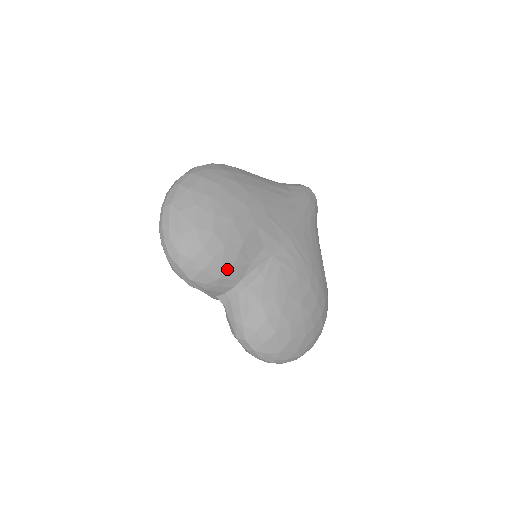
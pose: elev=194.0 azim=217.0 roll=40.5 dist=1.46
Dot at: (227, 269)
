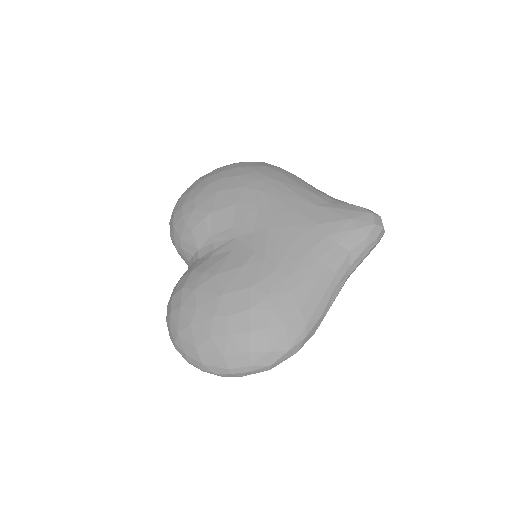
Dot at: (188, 231)
